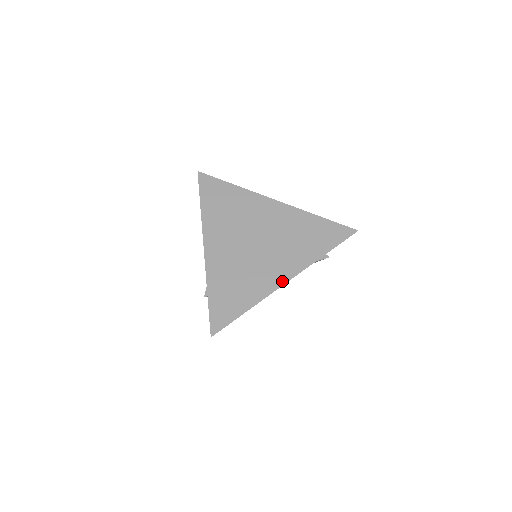
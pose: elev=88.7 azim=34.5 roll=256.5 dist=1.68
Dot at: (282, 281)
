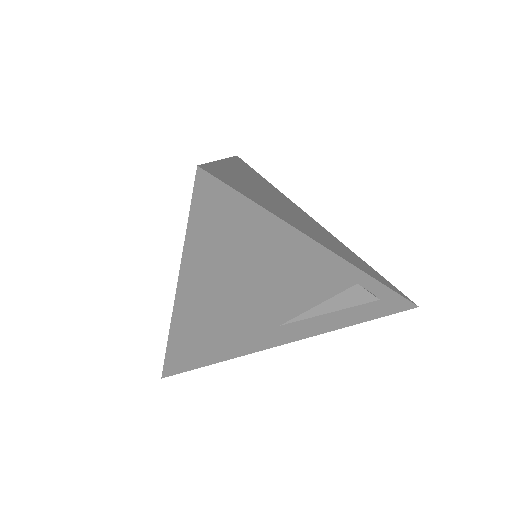
Dot at: (324, 245)
